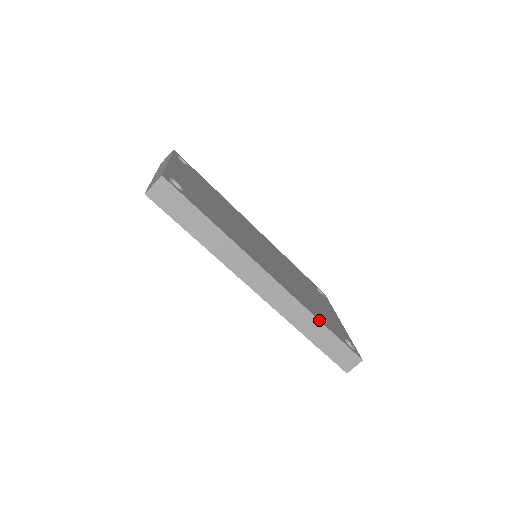
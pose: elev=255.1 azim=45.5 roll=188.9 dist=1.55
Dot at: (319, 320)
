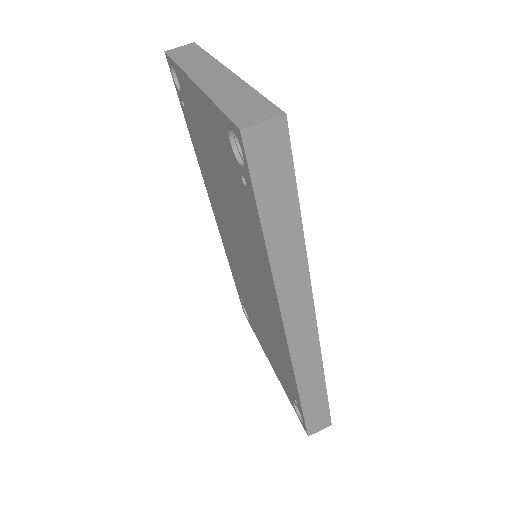
Dot at: occluded
